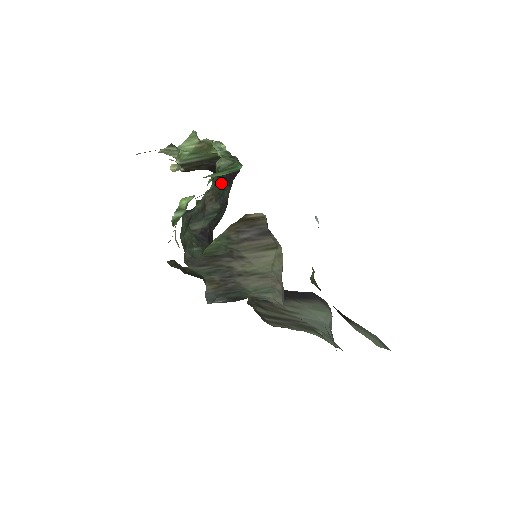
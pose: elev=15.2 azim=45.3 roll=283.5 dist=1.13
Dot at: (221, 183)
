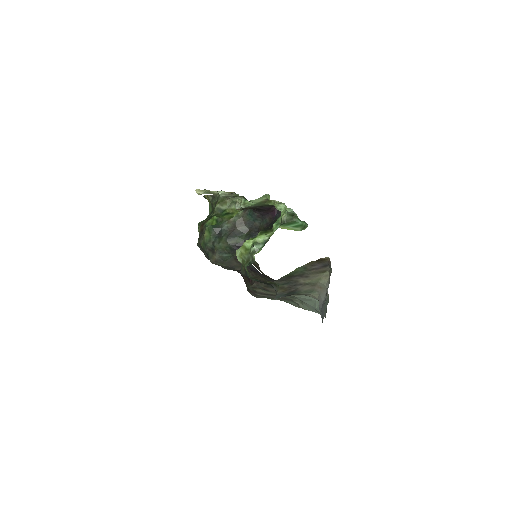
Dot at: (254, 215)
